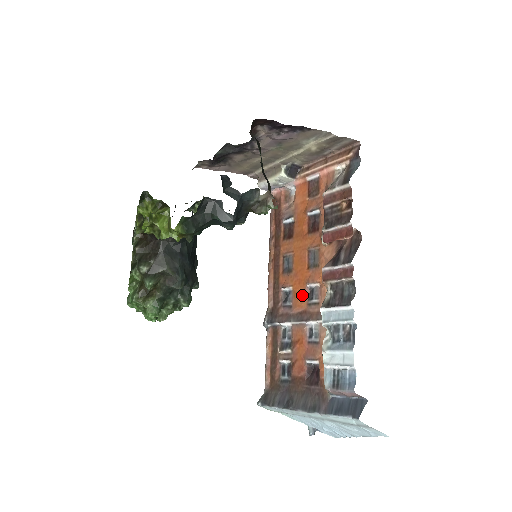
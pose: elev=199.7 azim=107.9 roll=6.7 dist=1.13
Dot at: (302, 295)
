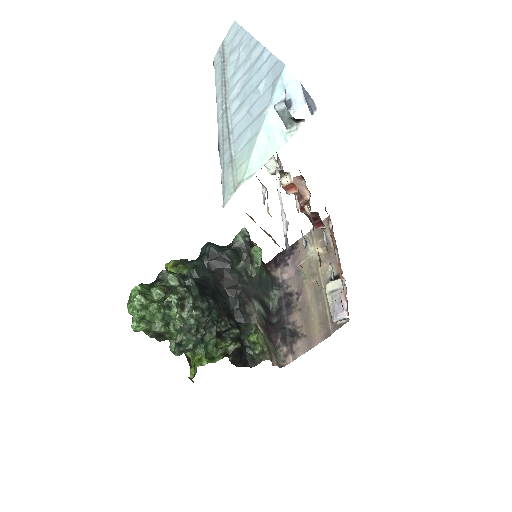
Dot at: occluded
